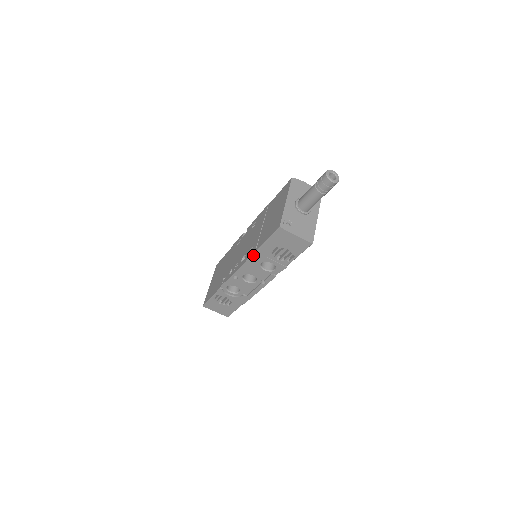
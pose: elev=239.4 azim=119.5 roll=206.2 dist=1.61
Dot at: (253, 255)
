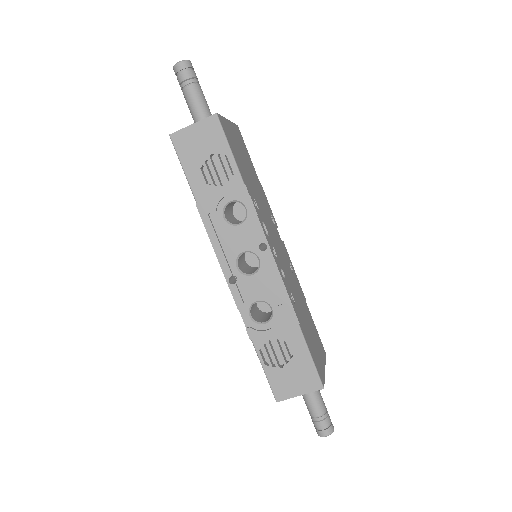
Dot at: (201, 213)
